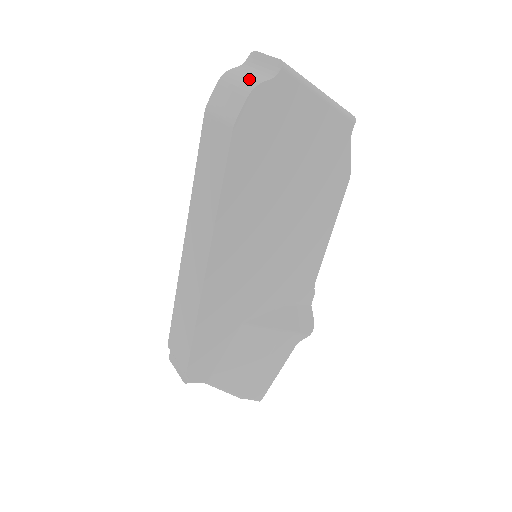
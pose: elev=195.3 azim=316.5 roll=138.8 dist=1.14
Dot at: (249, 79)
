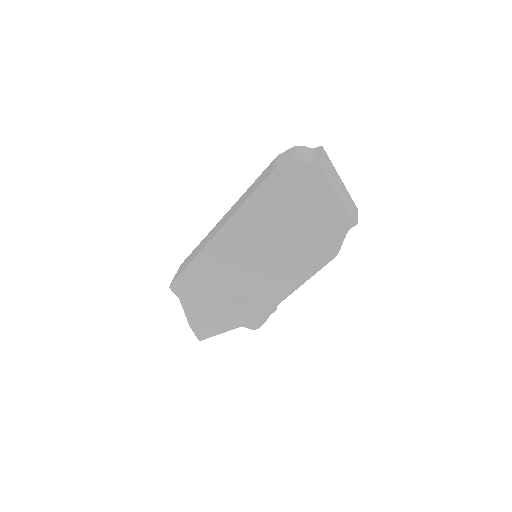
Dot at: (300, 155)
